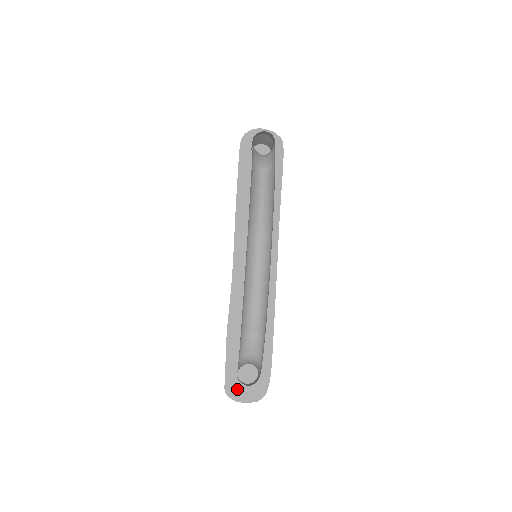
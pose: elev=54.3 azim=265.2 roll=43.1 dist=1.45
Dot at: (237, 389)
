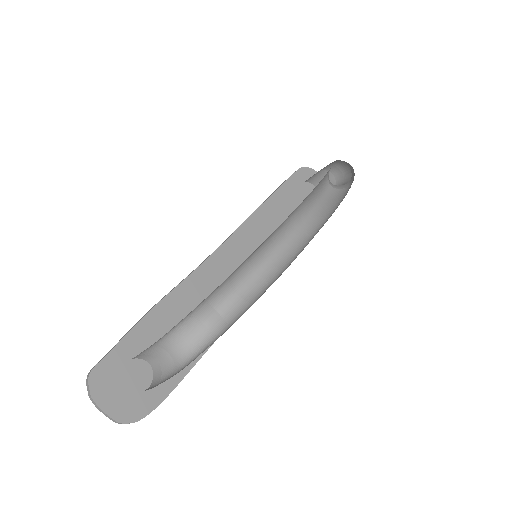
Dot at: (108, 383)
